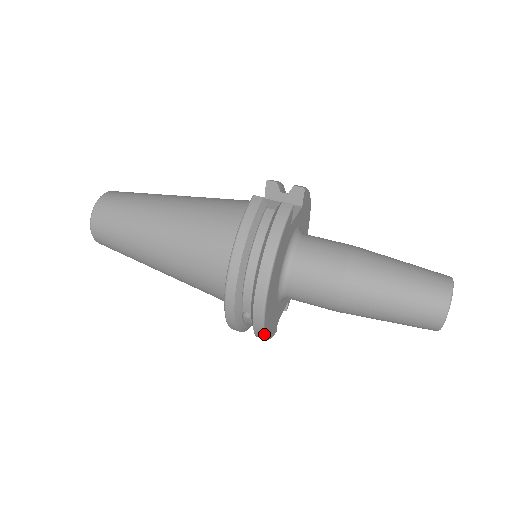
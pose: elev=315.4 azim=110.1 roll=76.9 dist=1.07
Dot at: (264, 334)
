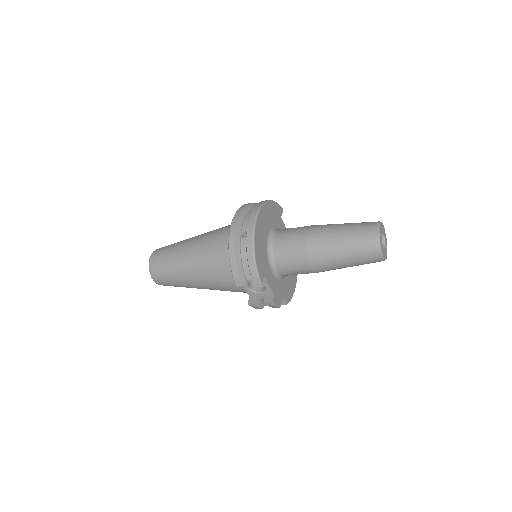
Dot at: (253, 239)
